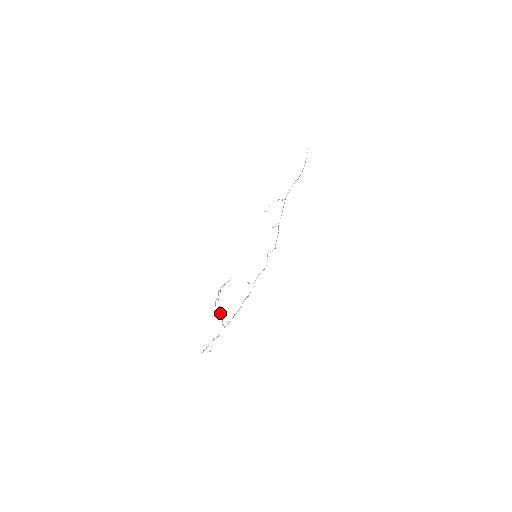
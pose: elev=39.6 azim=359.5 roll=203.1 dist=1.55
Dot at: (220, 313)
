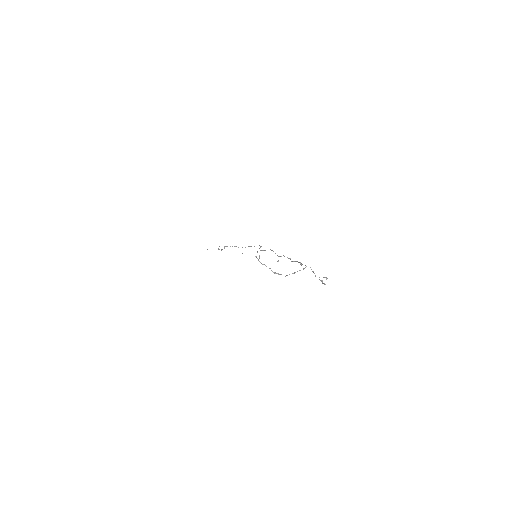
Dot at: occluded
